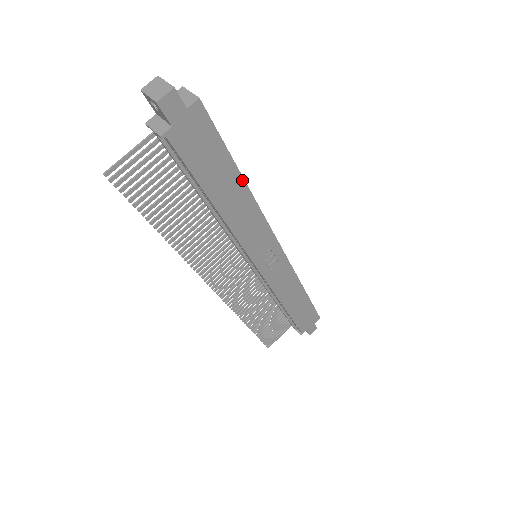
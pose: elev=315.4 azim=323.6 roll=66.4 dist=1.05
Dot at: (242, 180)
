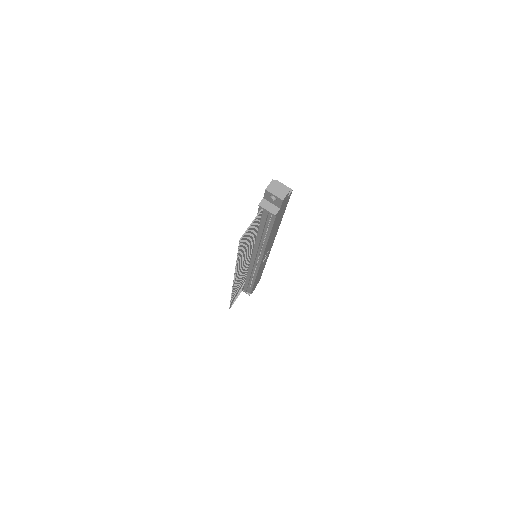
Dot at: occluded
